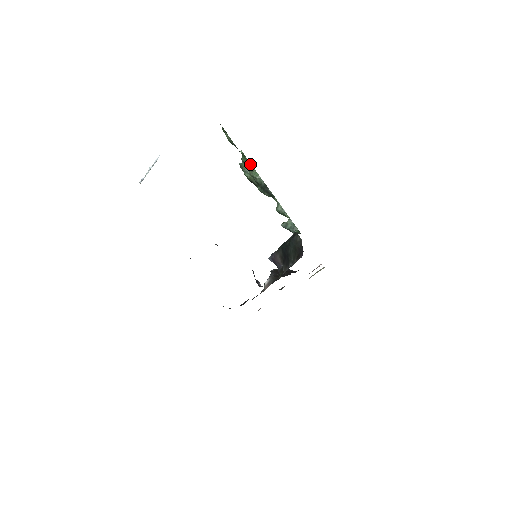
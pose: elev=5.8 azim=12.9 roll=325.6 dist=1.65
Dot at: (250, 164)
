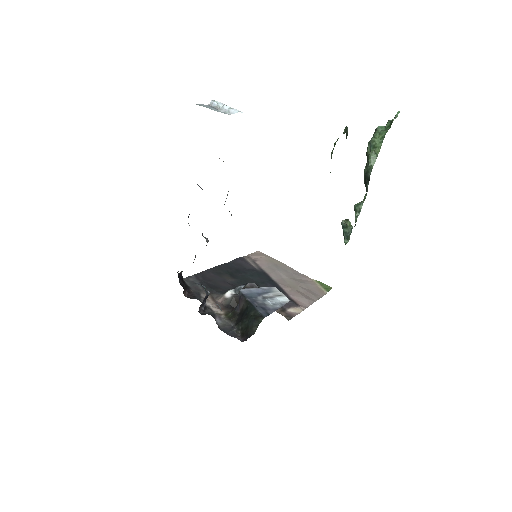
Dot at: (381, 144)
